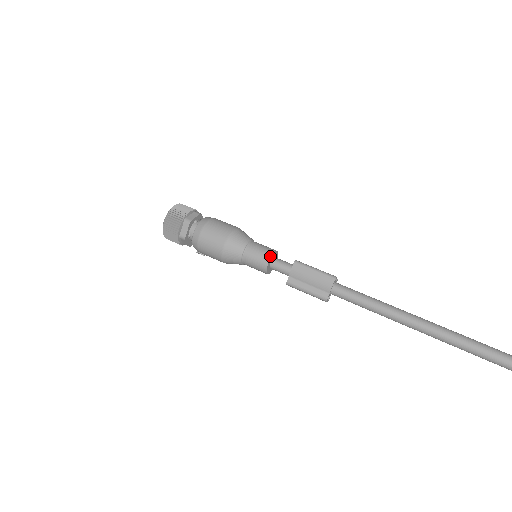
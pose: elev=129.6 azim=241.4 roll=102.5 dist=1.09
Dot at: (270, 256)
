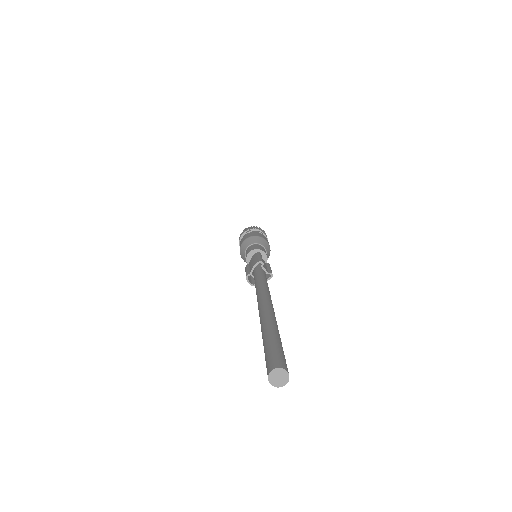
Dot at: (253, 249)
